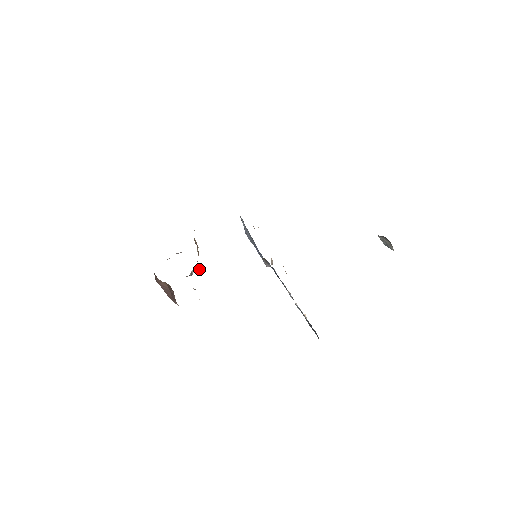
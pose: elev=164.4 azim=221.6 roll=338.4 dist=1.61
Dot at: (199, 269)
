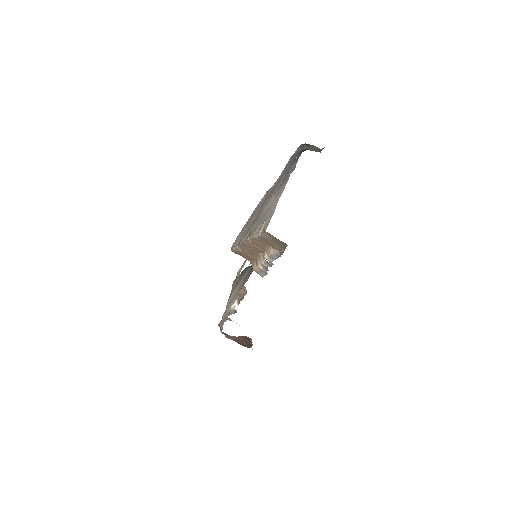
Dot at: (239, 303)
